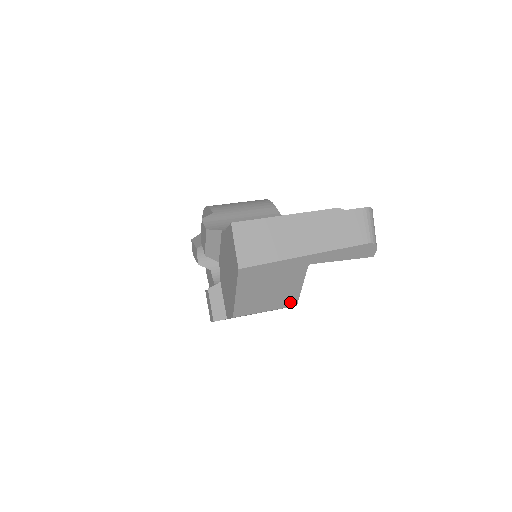
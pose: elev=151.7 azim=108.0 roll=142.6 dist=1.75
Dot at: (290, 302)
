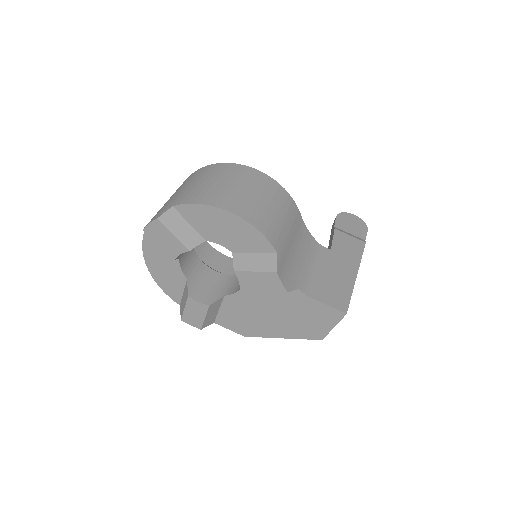
Dot at: occluded
